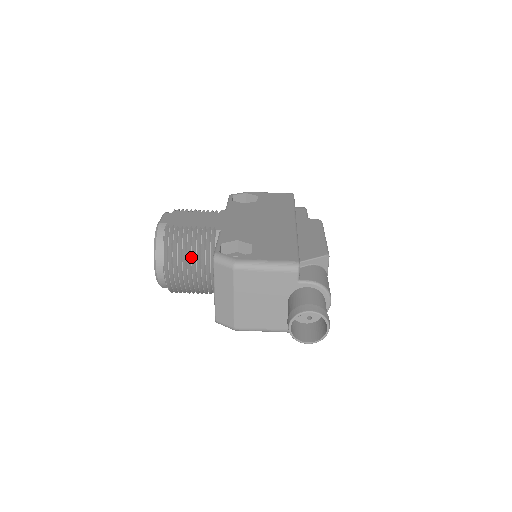
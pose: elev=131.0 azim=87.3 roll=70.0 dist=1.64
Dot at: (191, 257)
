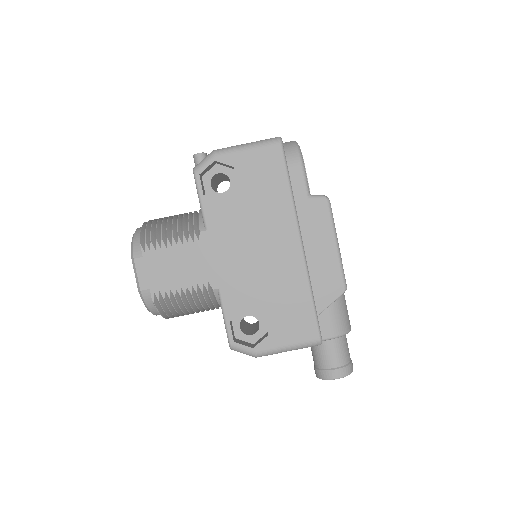
Dot at: occluded
